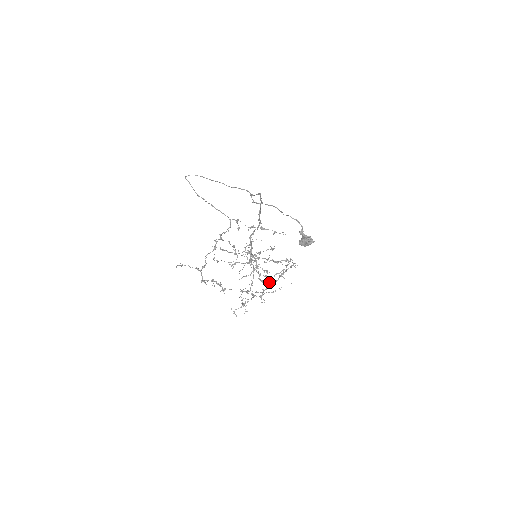
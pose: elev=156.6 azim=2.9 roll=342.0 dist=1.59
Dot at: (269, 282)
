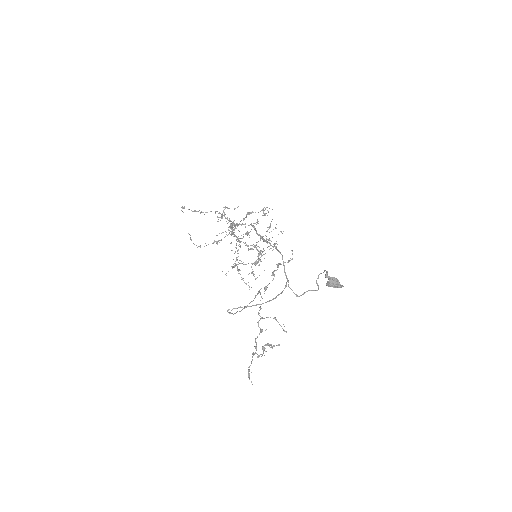
Dot at: (257, 246)
